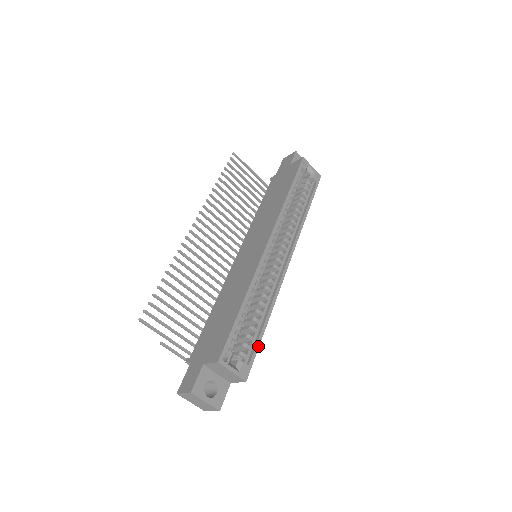
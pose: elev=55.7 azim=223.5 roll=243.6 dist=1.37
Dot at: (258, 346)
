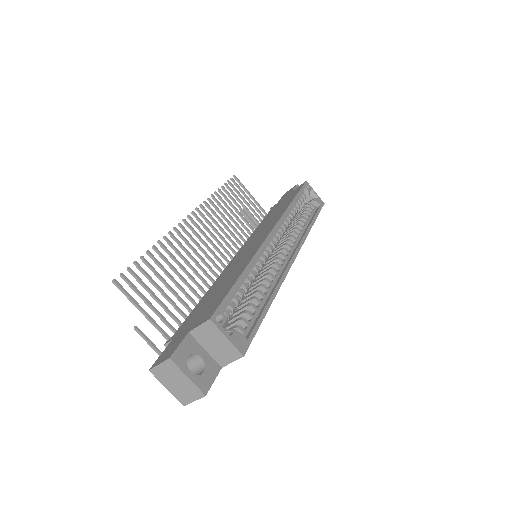
Dot at: (259, 324)
